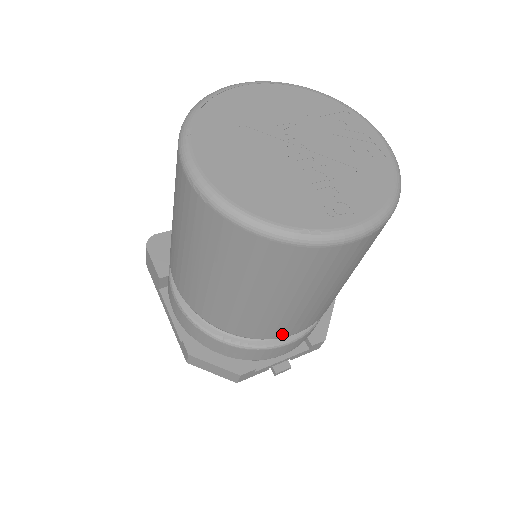
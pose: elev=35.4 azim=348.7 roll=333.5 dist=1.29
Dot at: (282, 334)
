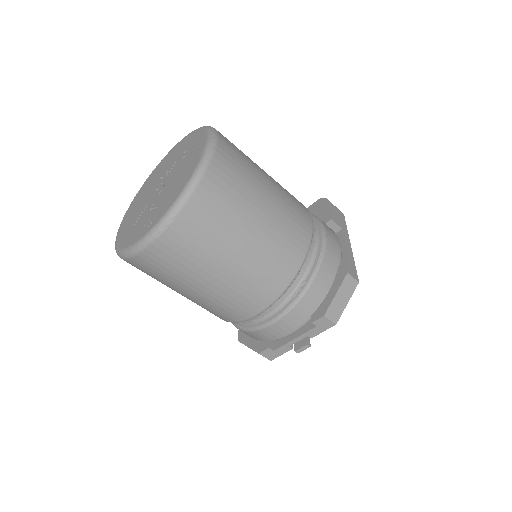
Dot at: (243, 316)
